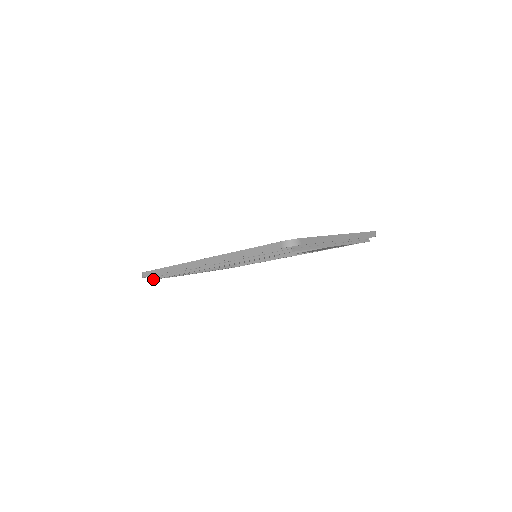
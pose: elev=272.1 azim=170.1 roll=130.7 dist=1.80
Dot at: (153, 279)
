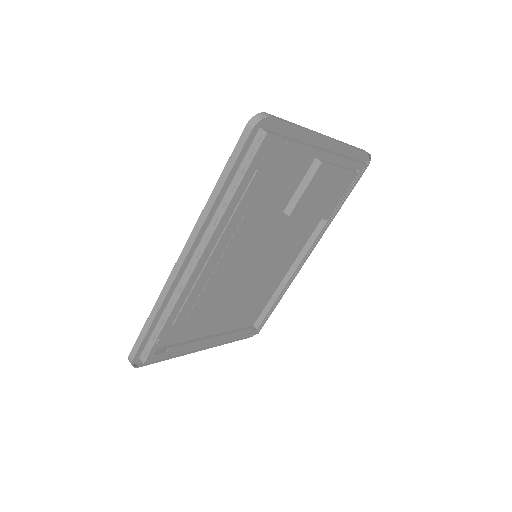
Dot at: (146, 358)
